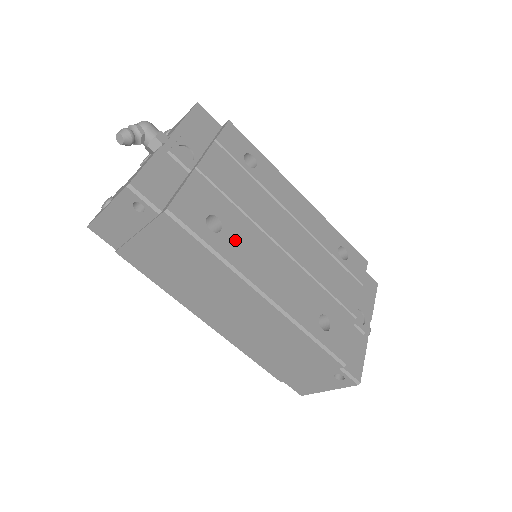
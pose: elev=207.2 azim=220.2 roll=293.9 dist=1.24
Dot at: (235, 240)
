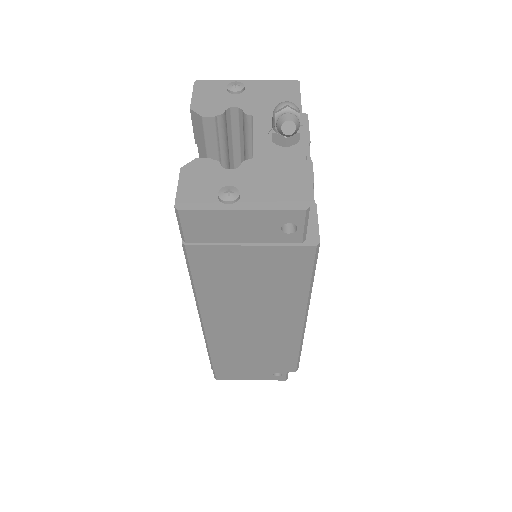
Dot at: occluded
